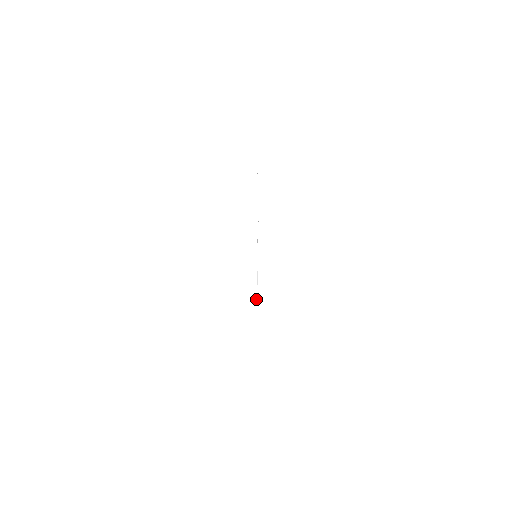
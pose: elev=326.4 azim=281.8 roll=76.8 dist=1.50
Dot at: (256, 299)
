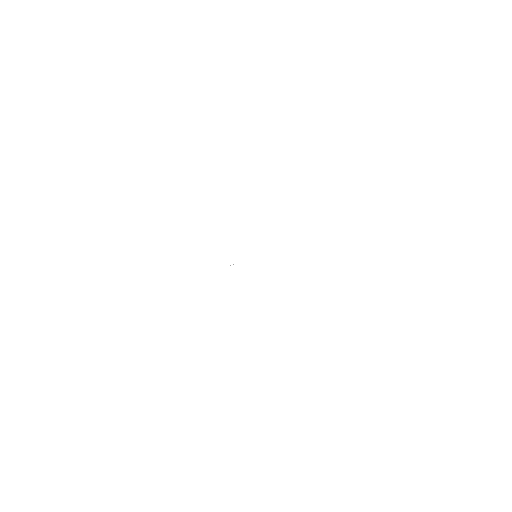
Dot at: occluded
